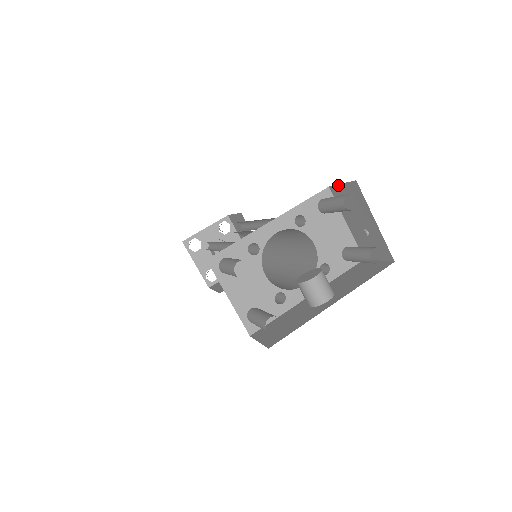
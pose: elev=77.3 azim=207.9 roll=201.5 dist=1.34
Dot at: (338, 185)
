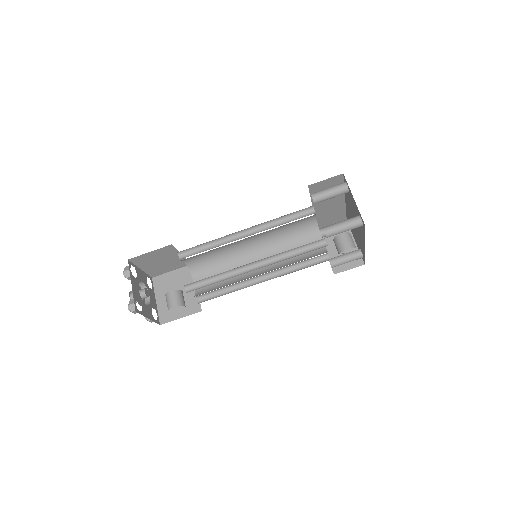
Dot at: occluded
